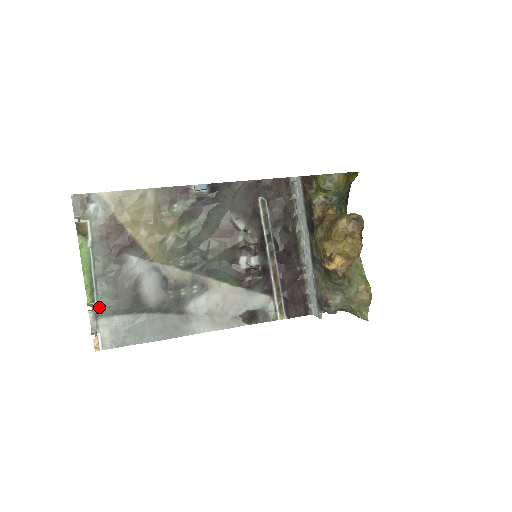
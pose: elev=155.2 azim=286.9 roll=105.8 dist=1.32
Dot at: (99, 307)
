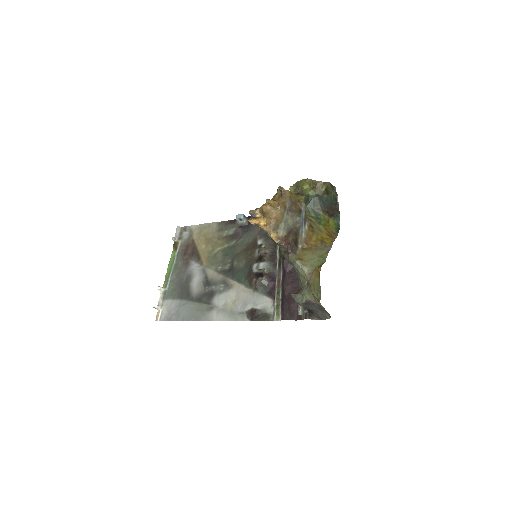
Dot at: (167, 292)
